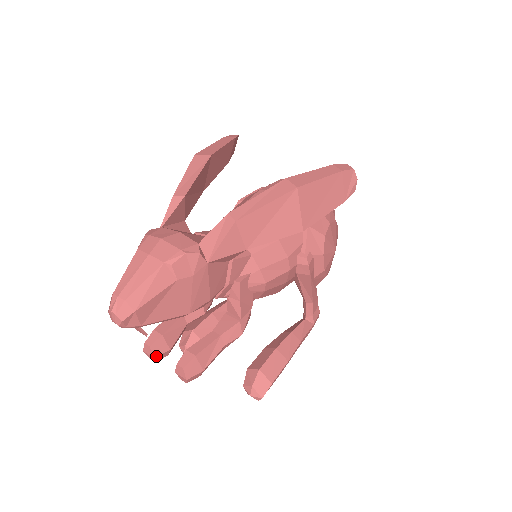
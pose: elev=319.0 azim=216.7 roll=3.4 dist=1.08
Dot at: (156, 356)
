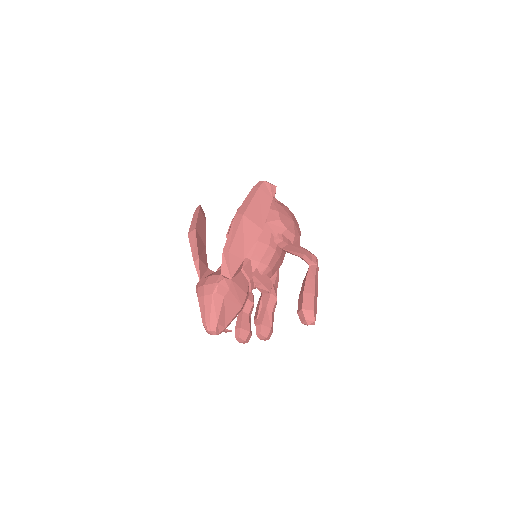
Dot at: (246, 340)
